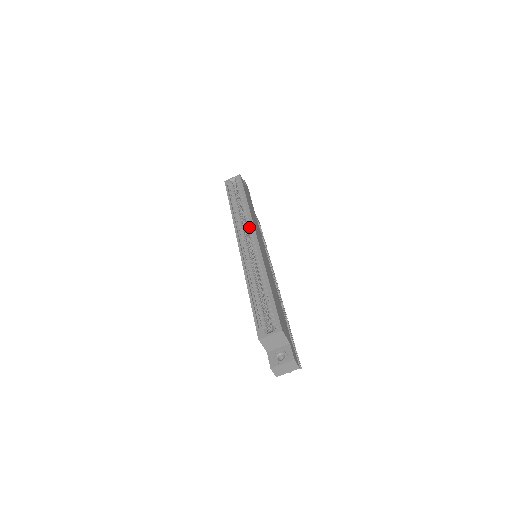
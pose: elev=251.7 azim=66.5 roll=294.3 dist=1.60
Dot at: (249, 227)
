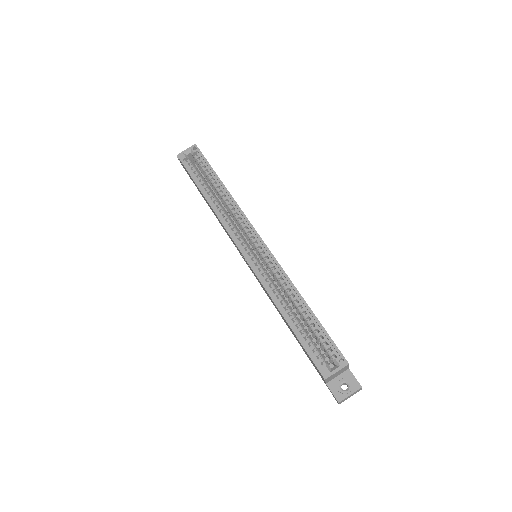
Dot at: (242, 224)
